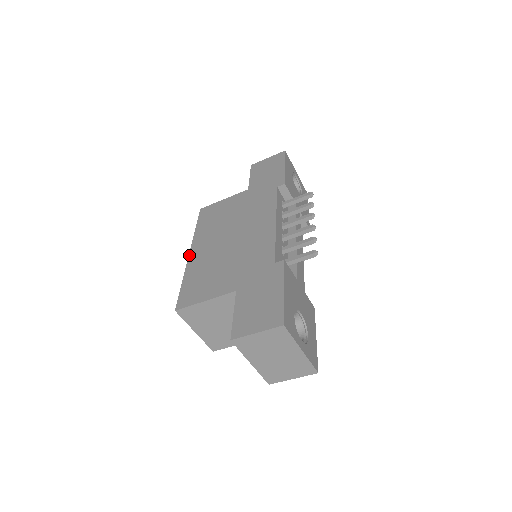
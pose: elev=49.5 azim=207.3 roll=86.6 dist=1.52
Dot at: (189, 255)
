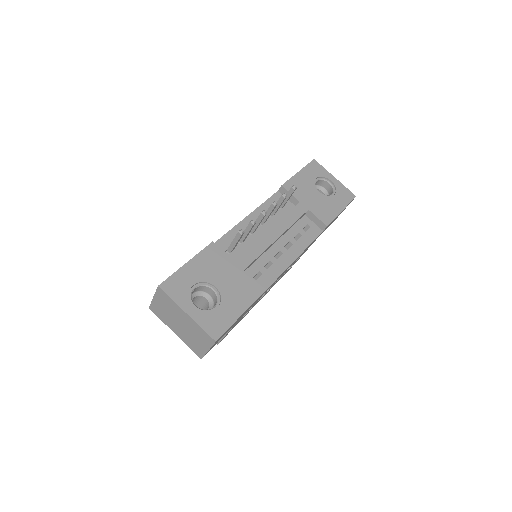
Dot at: occluded
